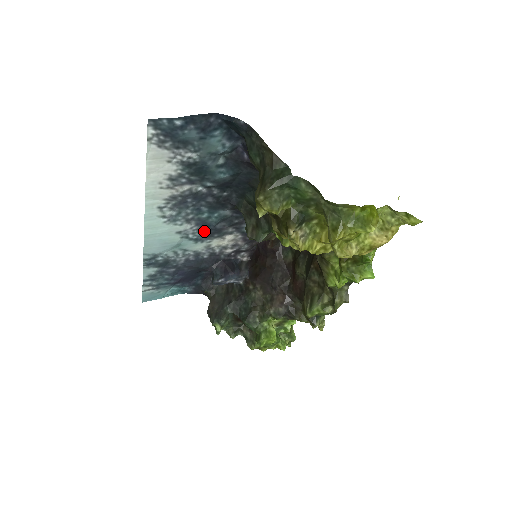
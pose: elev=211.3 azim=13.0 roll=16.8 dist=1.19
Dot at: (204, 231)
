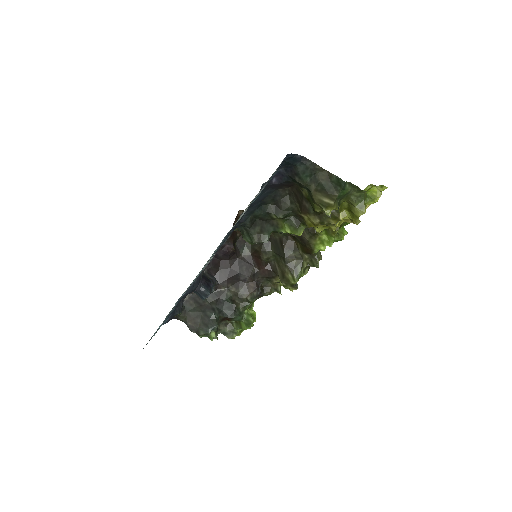
Dot at: occluded
